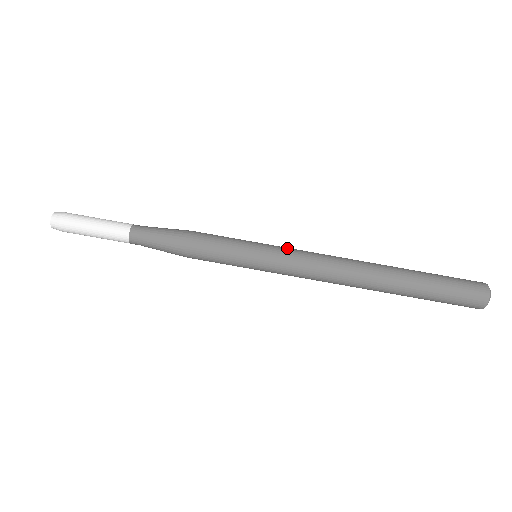
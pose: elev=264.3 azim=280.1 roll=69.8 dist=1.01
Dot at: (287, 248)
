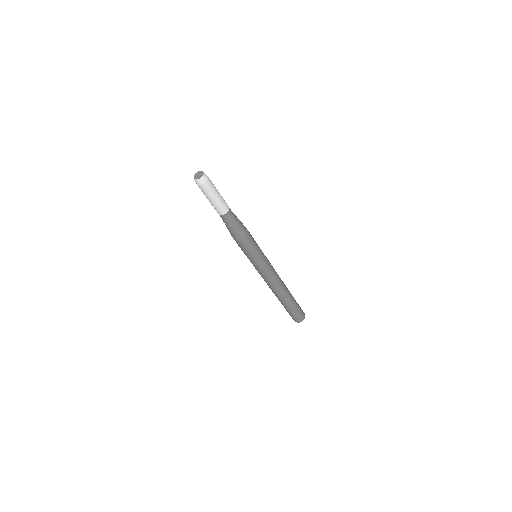
Dot at: (268, 260)
